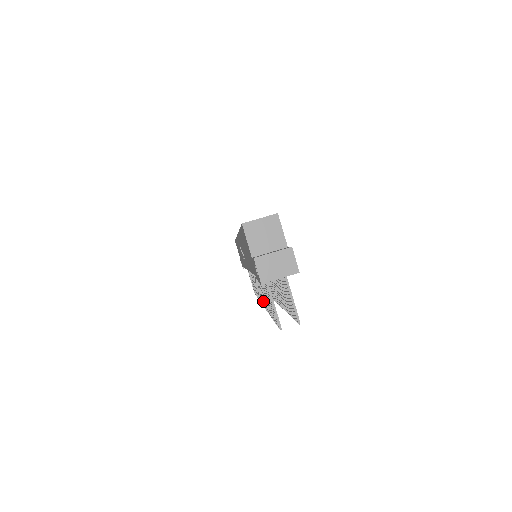
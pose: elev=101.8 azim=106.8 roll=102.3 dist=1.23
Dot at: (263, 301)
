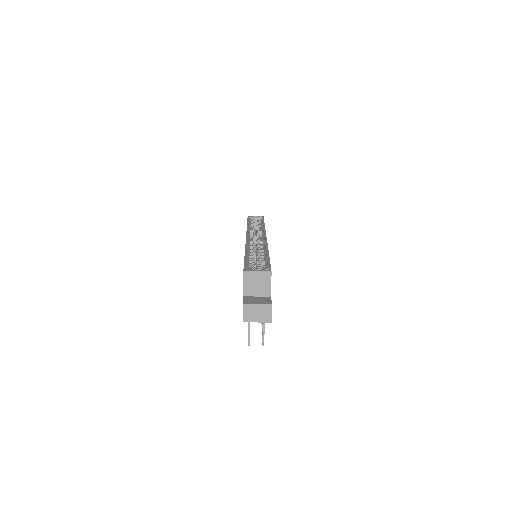
Dot at: occluded
